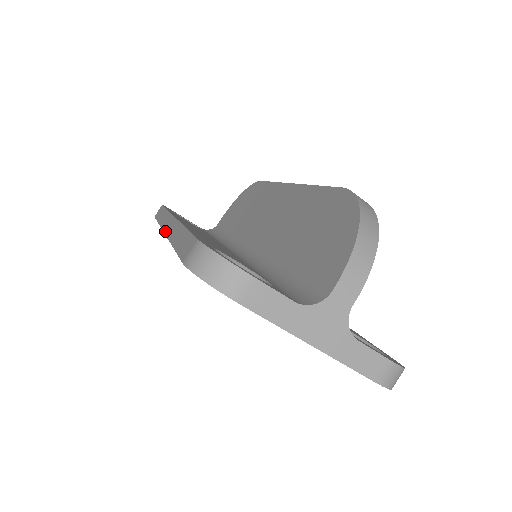
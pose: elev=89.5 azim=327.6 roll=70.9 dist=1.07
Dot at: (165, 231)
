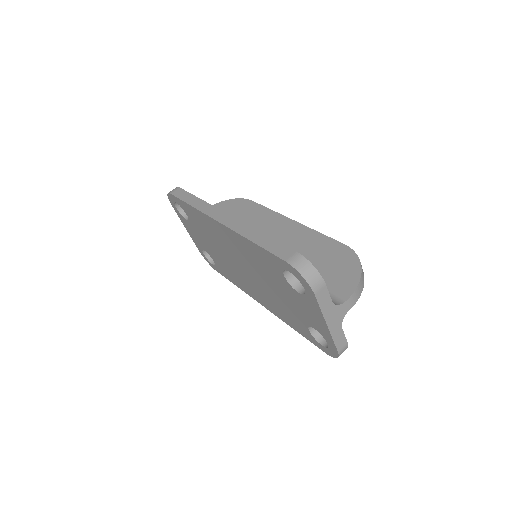
Dot at: (221, 222)
